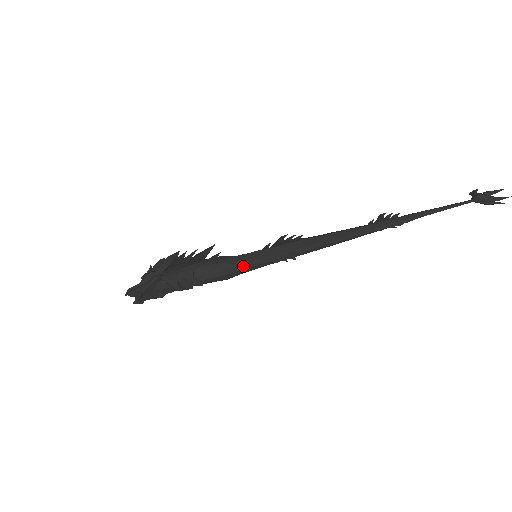
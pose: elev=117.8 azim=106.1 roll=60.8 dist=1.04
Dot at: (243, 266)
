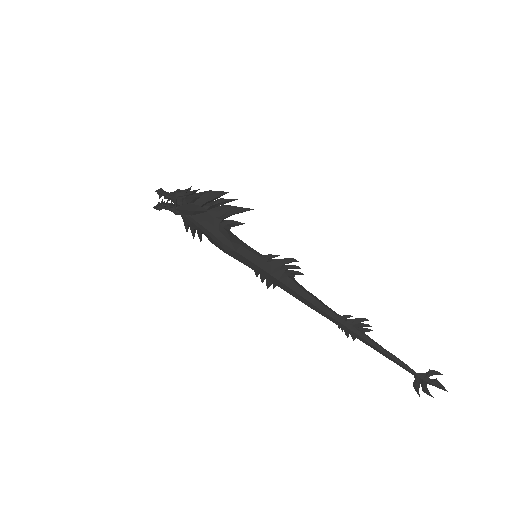
Dot at: occluded
